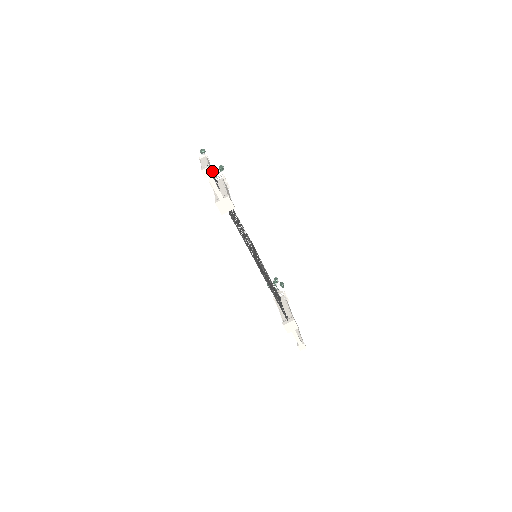
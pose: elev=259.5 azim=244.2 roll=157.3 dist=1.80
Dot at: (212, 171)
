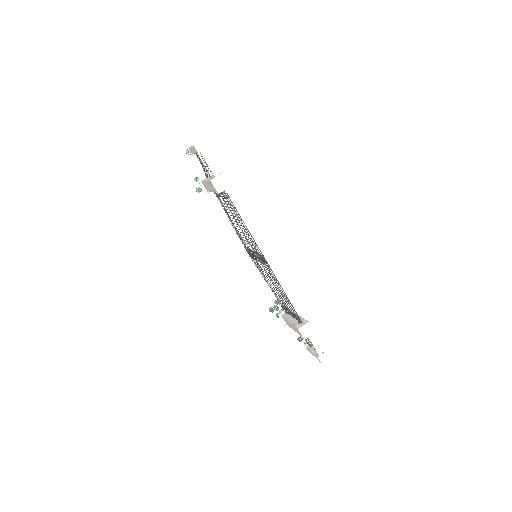
Dot at: (198, 179)
